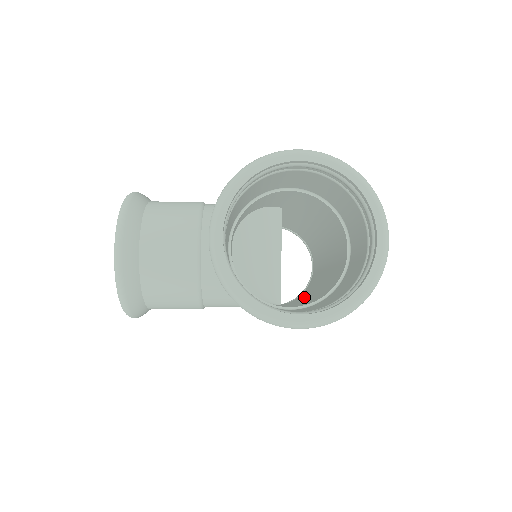
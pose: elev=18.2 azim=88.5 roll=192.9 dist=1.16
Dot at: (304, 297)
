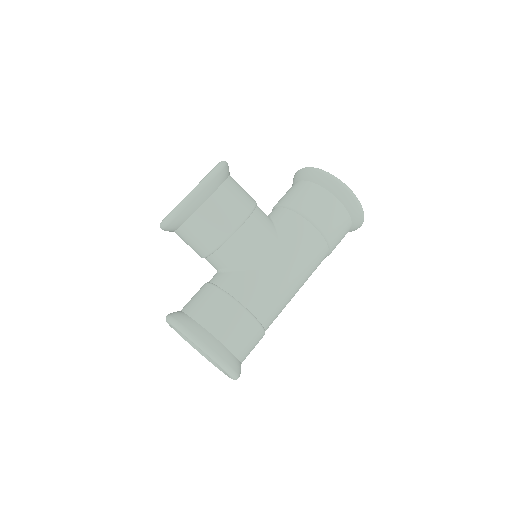
Dot at: (278, 300)
